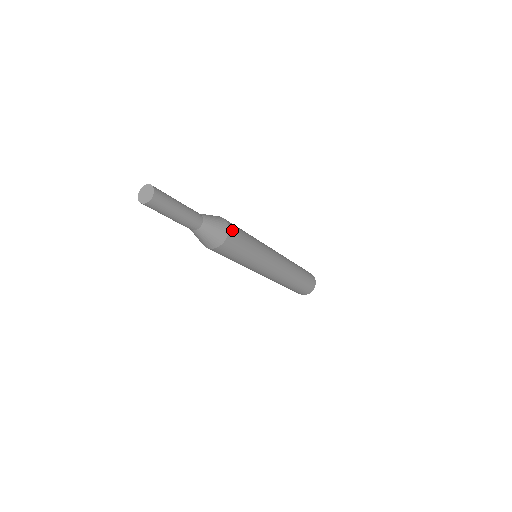
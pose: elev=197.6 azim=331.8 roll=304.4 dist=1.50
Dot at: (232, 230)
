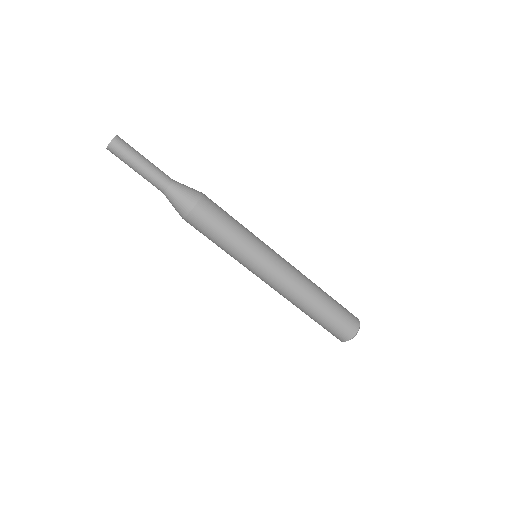
Dot at: (203, 207)
